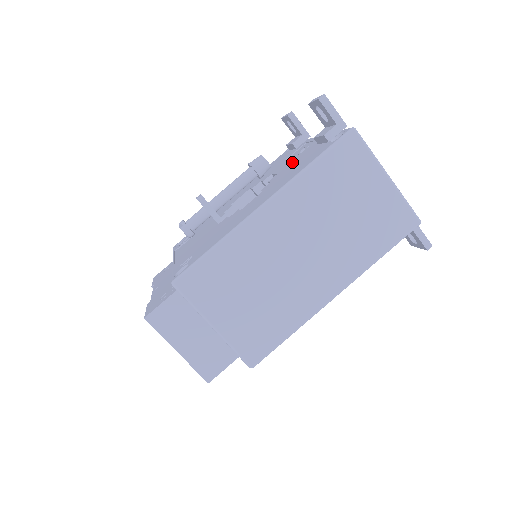
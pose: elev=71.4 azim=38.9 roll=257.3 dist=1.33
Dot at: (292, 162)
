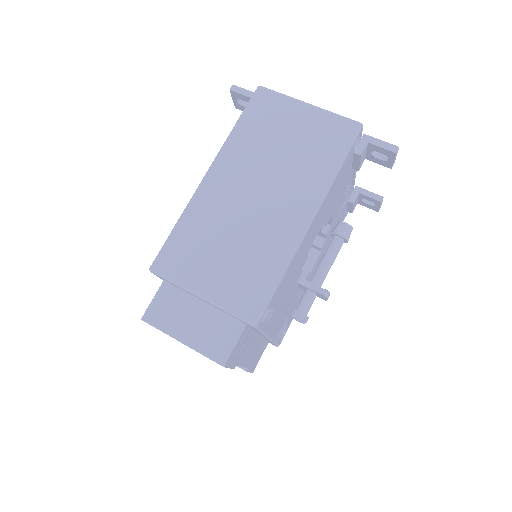
Dot at: occluded
